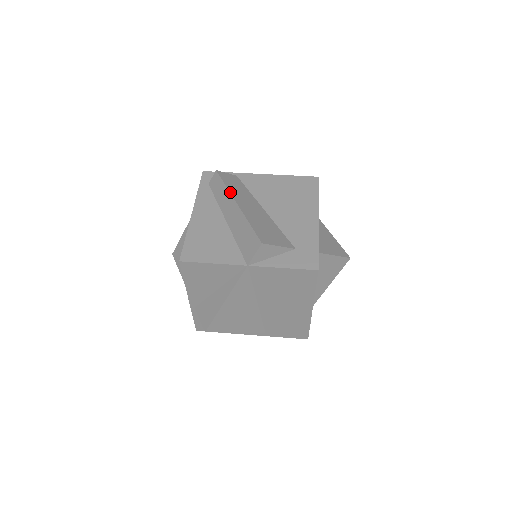
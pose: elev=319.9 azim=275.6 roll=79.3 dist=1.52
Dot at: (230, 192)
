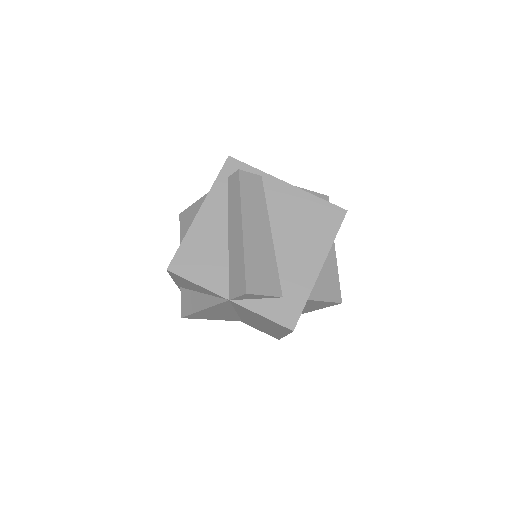
Dot at: (241, 209)
